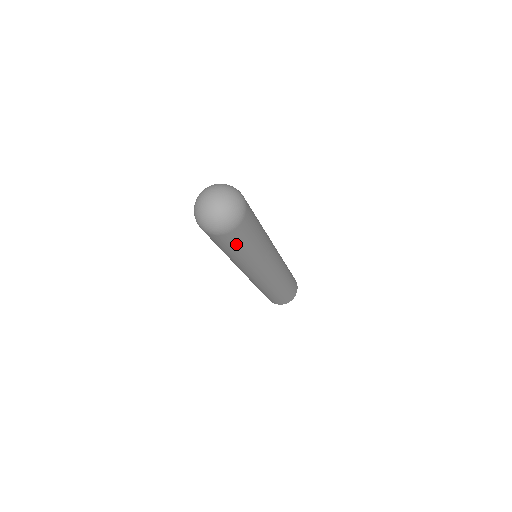
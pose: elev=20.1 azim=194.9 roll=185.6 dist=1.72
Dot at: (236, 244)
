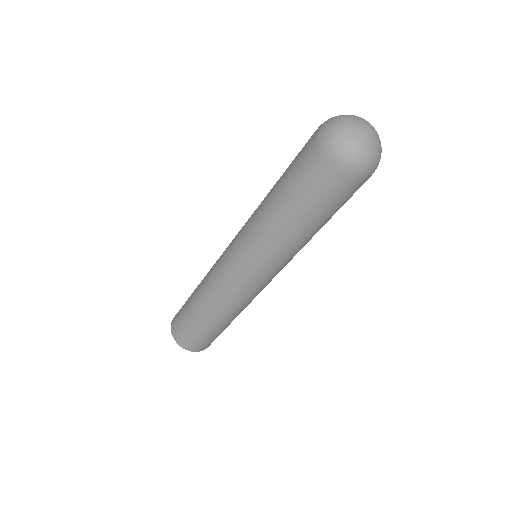
Dot at: (346, 201)
